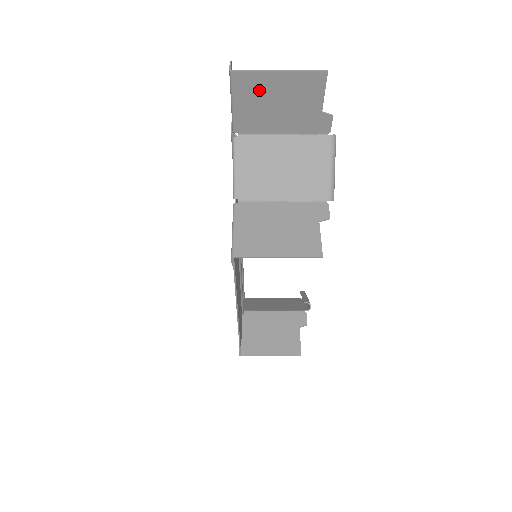
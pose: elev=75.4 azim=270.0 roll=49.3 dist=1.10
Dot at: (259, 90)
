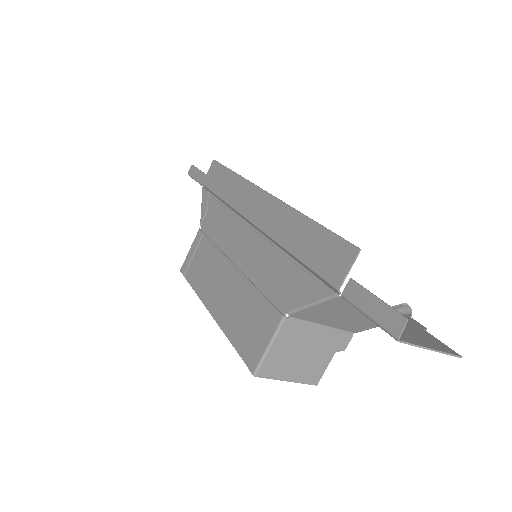
Dot at: occluded
